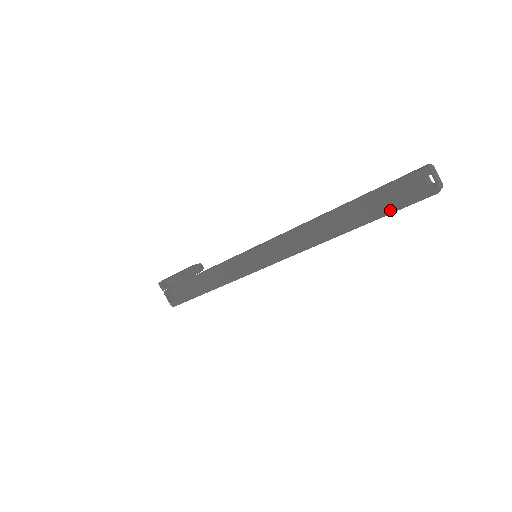
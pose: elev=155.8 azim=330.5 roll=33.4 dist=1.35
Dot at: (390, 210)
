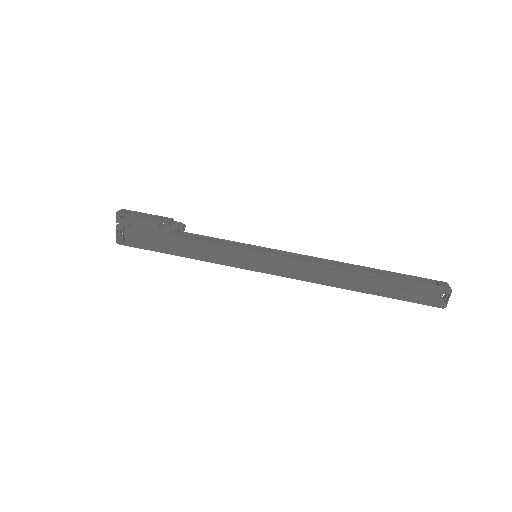
Dot at: (402, 298)
